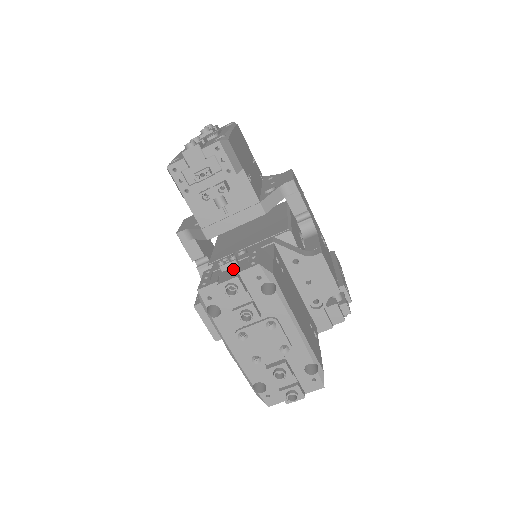
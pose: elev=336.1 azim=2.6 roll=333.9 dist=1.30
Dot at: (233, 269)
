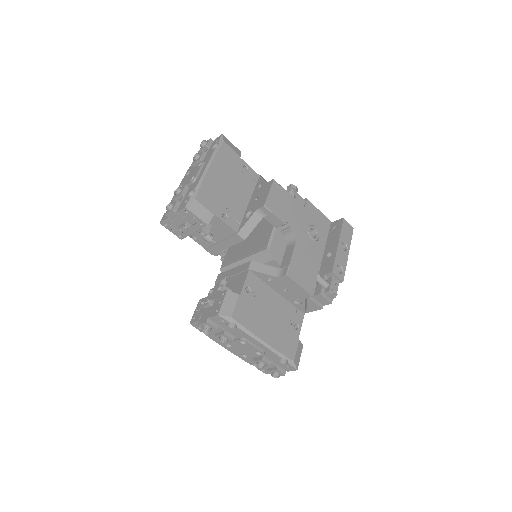
Dot at: (208, 310)
